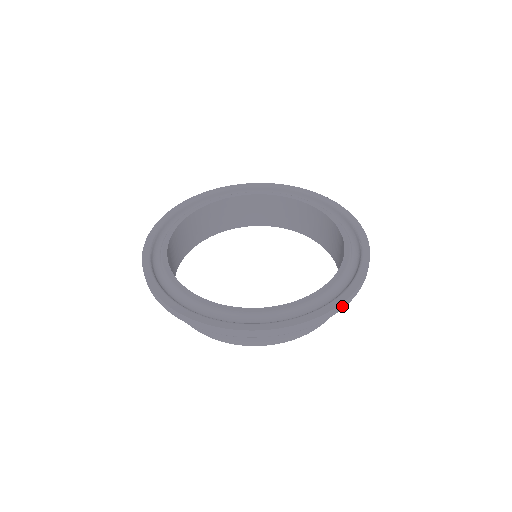
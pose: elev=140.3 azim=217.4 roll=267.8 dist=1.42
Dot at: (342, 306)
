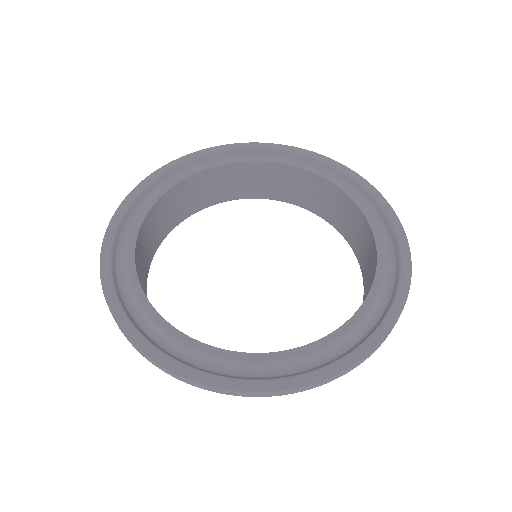
Dot at: occluded
